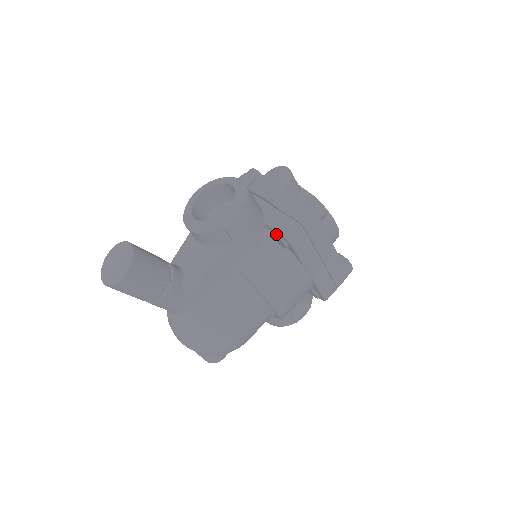
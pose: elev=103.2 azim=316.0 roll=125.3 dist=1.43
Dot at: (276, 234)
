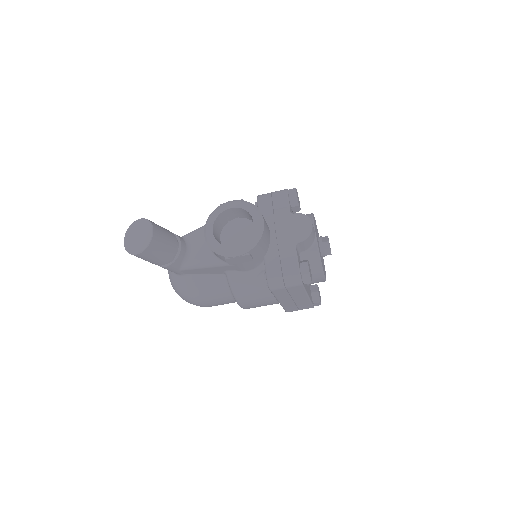
Dot at: occluded
